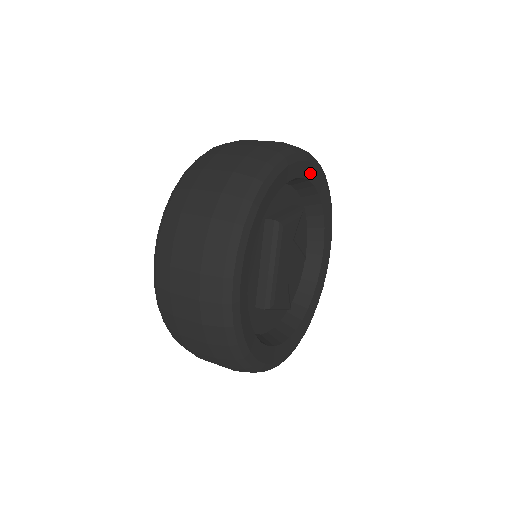
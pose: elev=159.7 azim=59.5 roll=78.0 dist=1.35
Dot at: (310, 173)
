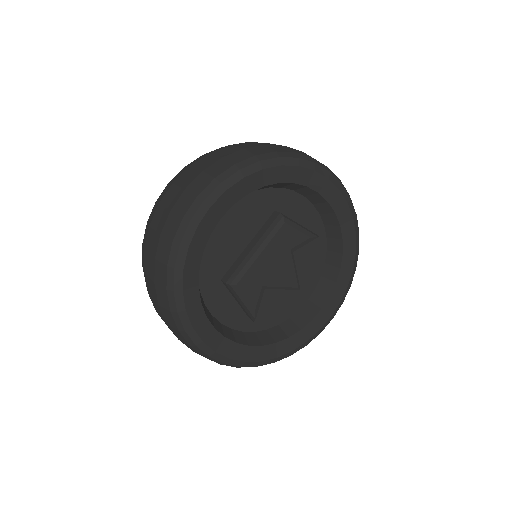
Dot at: (340, 208)
